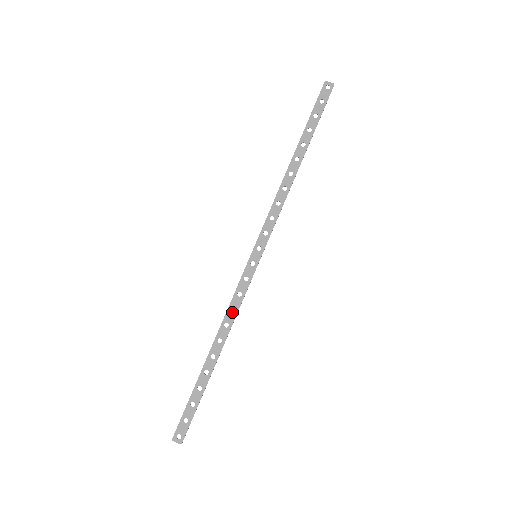
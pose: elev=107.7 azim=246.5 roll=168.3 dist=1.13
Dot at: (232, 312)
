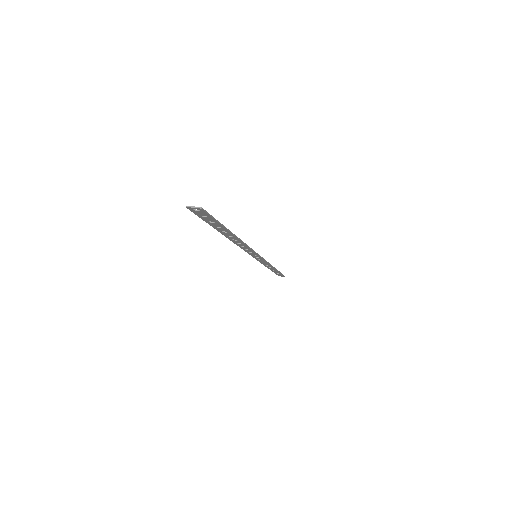
Dot at: (243, 245)
